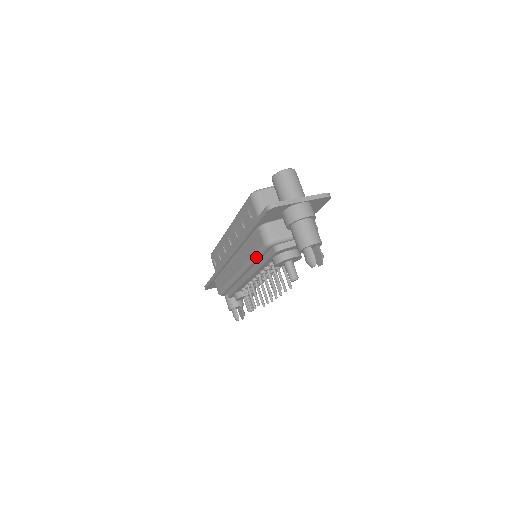
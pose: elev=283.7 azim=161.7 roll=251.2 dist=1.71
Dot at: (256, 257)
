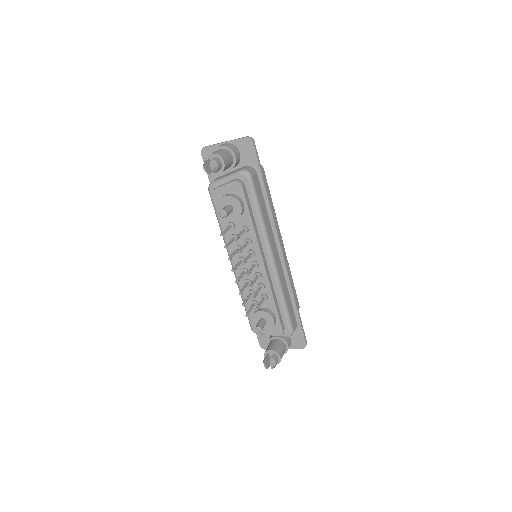
Dot at: (217, 217)
